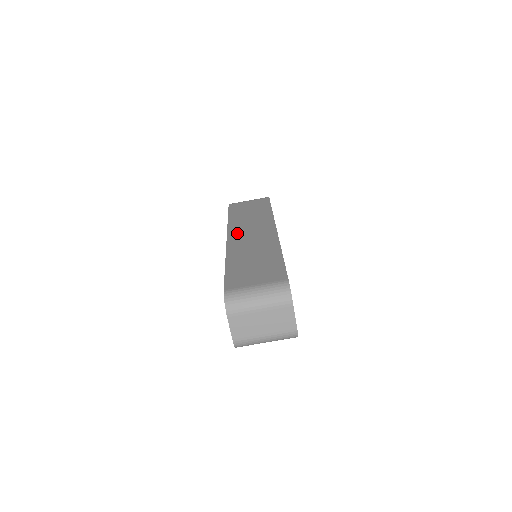
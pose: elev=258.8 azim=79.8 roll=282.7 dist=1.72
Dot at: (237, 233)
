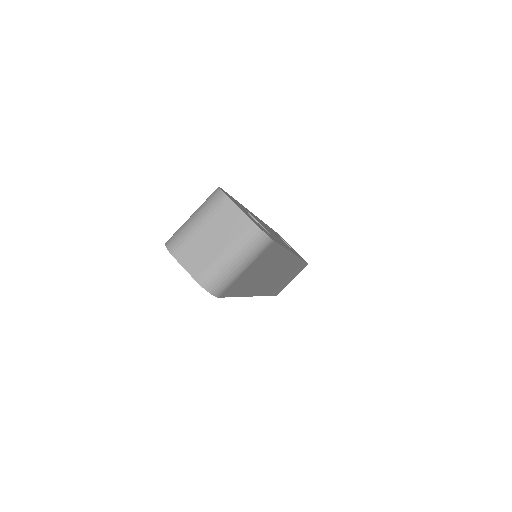
Dot at: occluded
